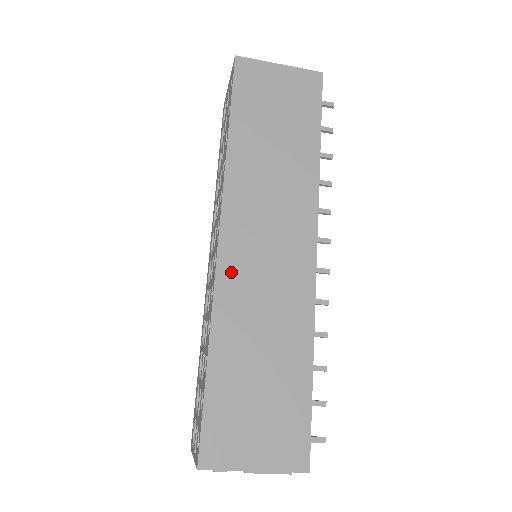
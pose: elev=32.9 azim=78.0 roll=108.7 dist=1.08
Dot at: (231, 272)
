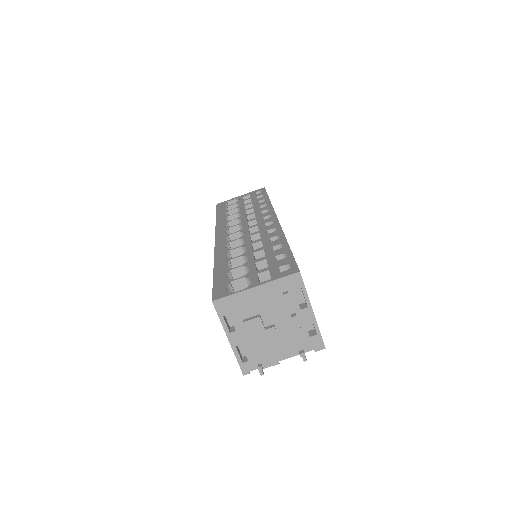
Dot at: occluded
